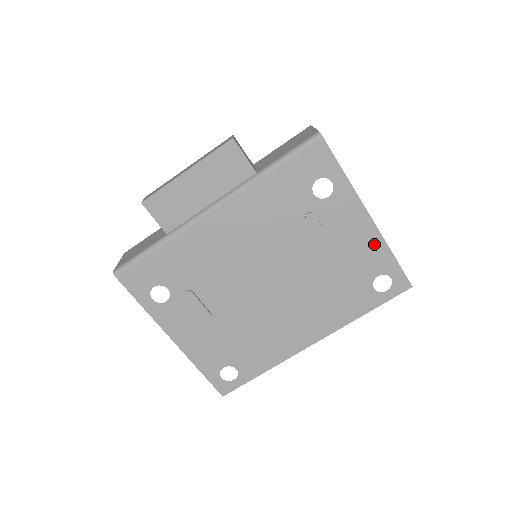
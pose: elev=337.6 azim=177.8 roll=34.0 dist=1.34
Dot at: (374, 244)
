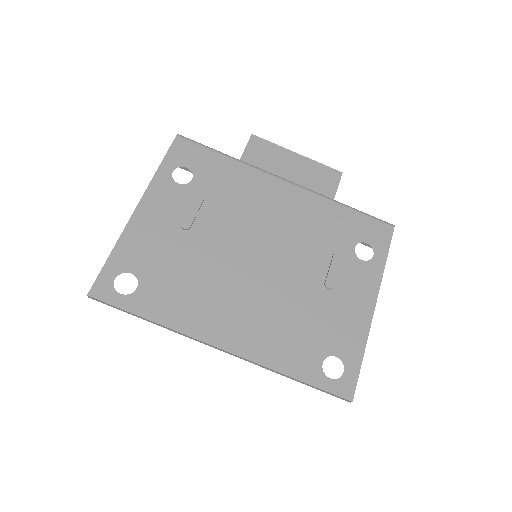
Dot at: (358, 328)
